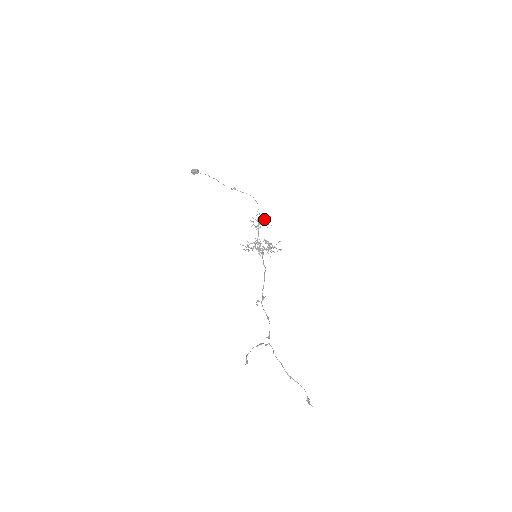
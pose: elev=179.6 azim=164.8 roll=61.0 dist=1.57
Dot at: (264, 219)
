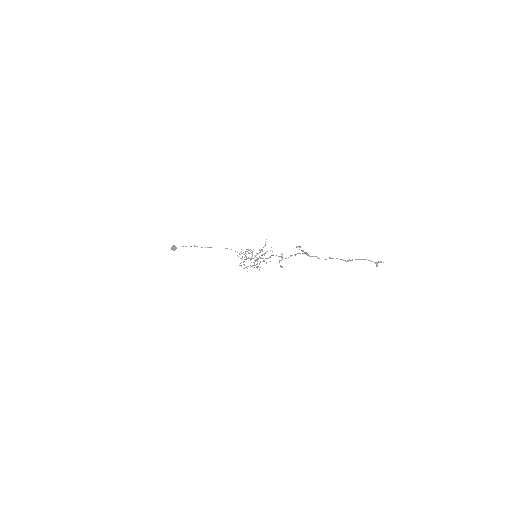
Dot at: occluded
